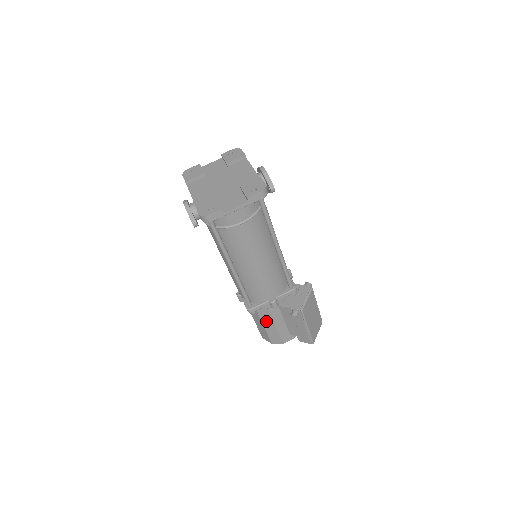
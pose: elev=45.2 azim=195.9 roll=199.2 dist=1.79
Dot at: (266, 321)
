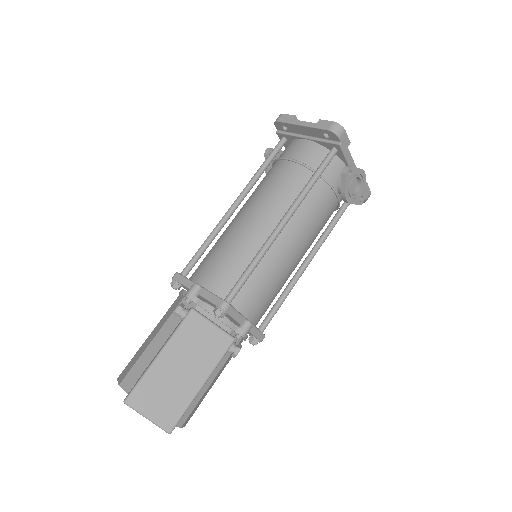
Dot at: (160, 325)
